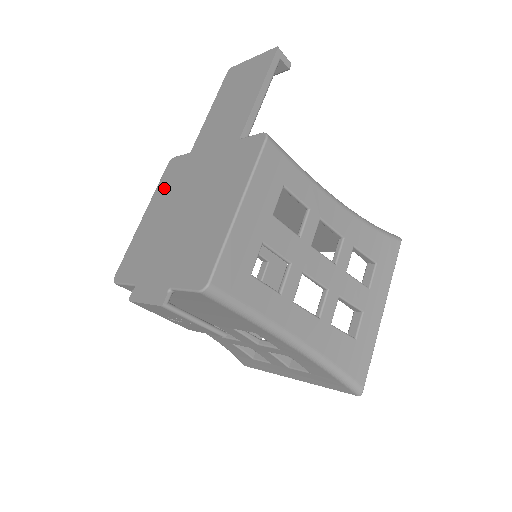
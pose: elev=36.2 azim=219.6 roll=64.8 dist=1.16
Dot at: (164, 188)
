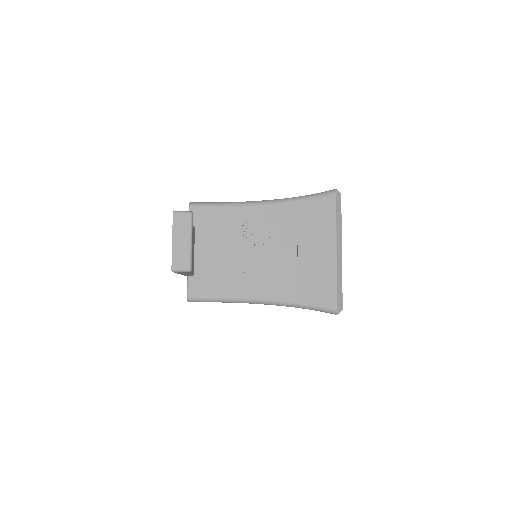
Dot at: occluded
